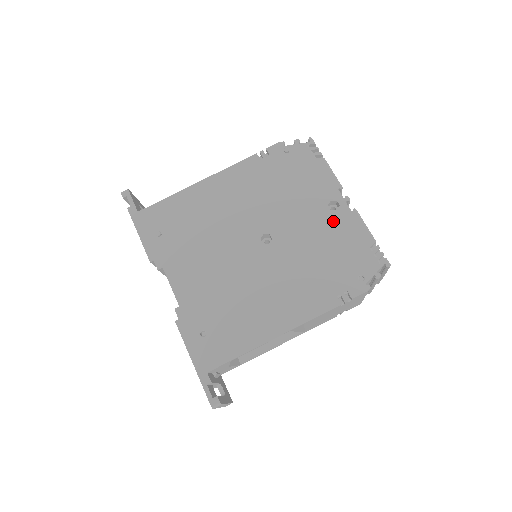
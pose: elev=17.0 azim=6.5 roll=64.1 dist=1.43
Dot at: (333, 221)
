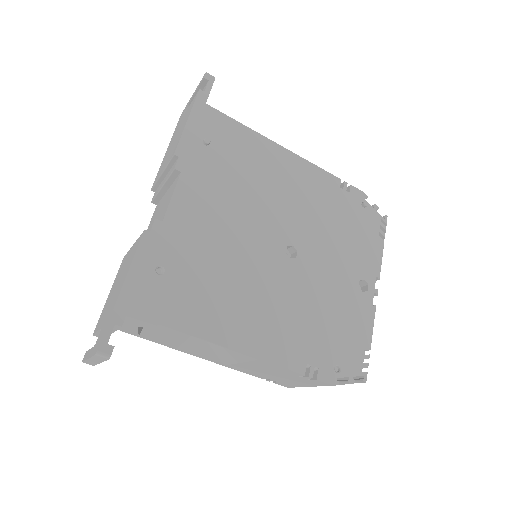
Dot at: (354, 297)
